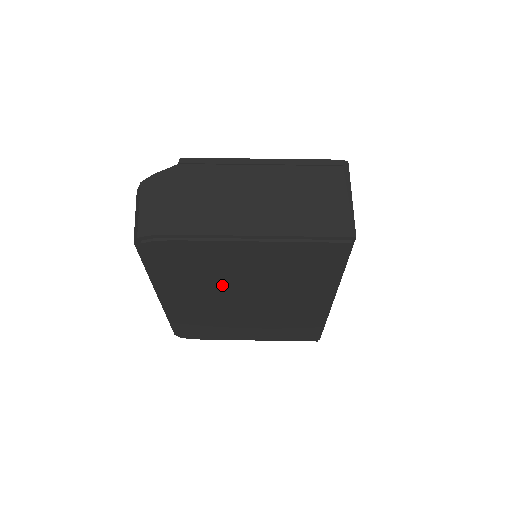
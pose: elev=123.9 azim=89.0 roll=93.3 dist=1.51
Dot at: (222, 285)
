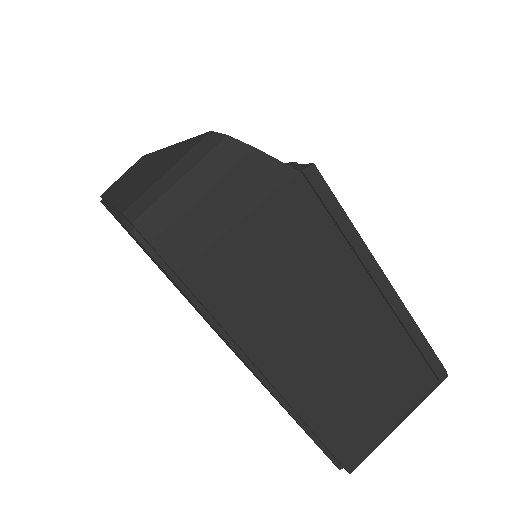
Dot at: occluded
